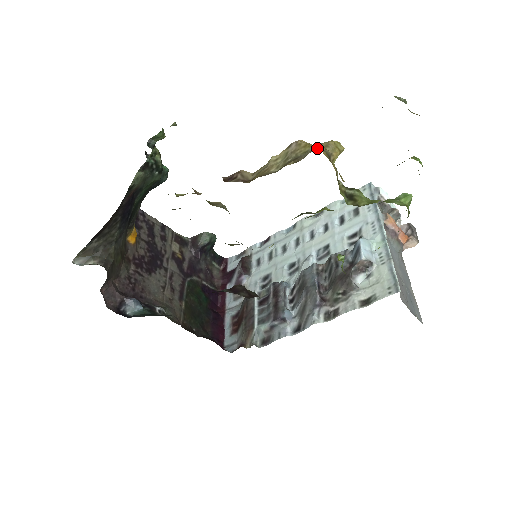
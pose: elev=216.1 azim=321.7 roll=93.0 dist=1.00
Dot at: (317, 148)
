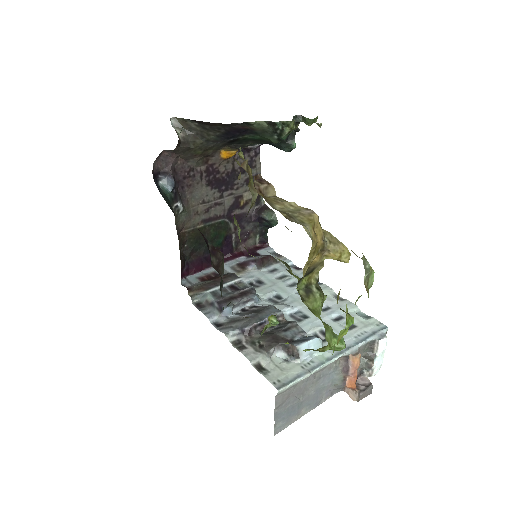
Dot at: (310, 229)
